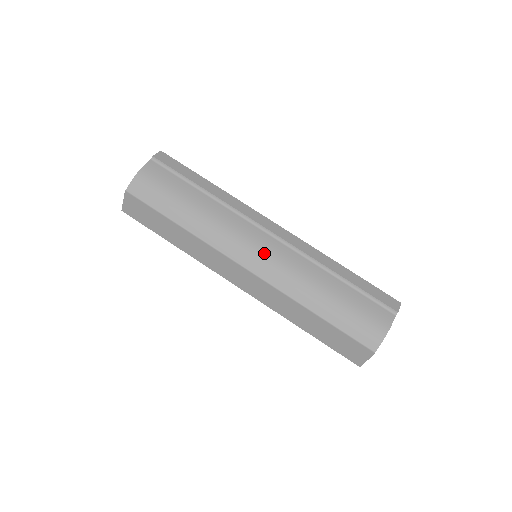
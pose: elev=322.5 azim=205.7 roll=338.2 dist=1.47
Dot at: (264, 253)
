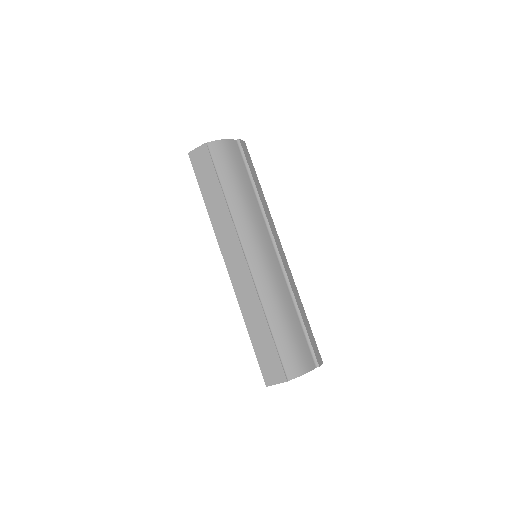
Dot at: (265, 258)
